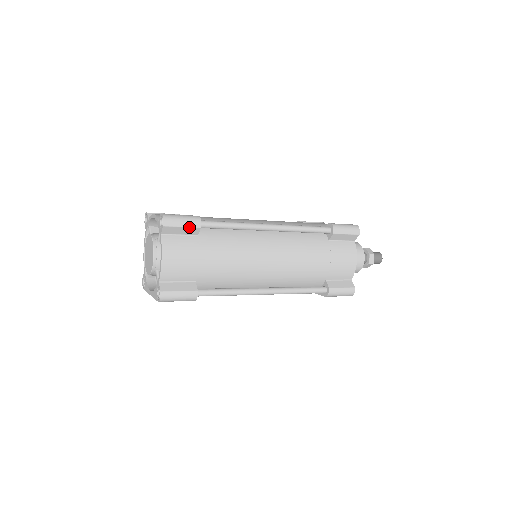
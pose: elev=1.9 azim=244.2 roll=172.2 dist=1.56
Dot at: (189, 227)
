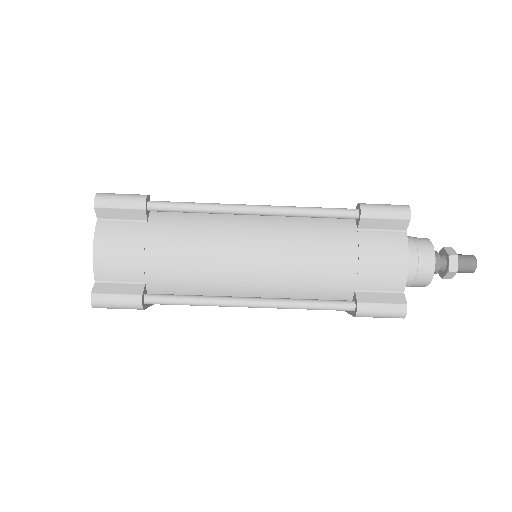
Dot at: (129, 208)
